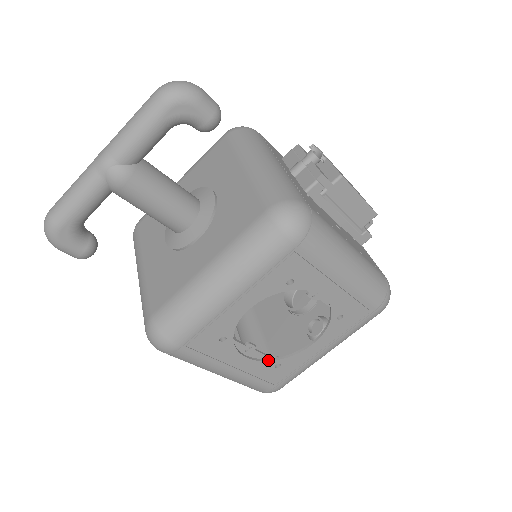
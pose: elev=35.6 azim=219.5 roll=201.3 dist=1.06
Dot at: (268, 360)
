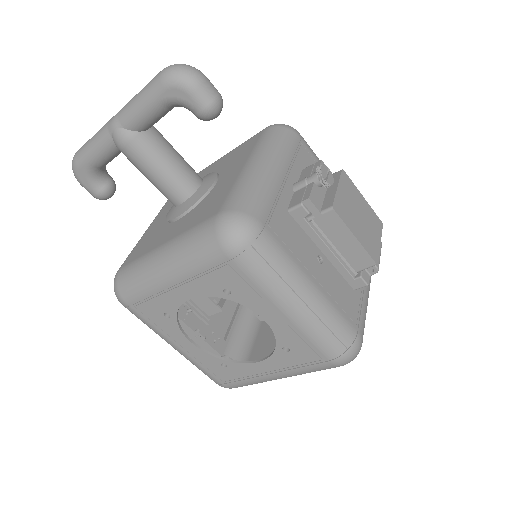
Dot at: (214, 355)
